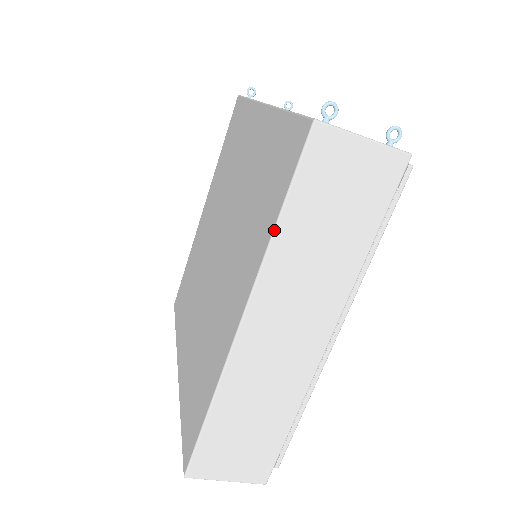
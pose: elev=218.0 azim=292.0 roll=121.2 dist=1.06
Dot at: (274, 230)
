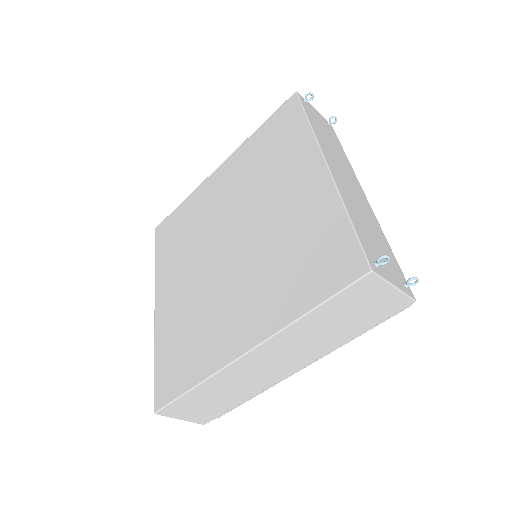
Dot at: (303, 316)
